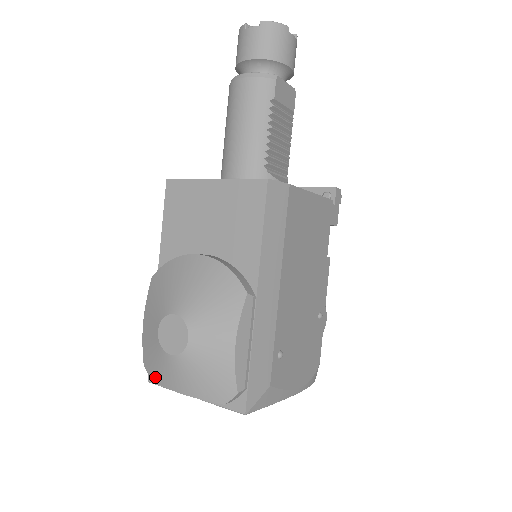
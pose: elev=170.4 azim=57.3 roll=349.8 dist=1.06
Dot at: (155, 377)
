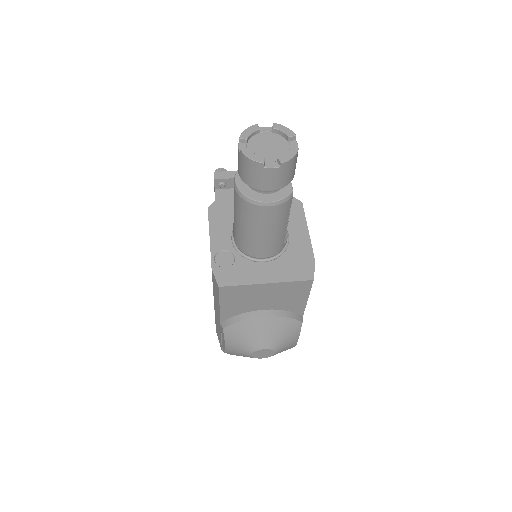
Dot at: occluded
